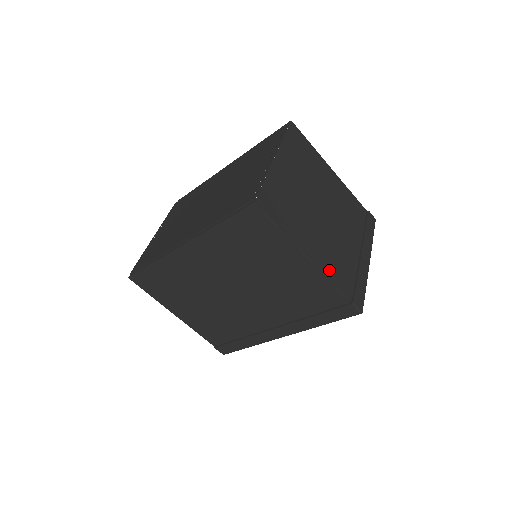
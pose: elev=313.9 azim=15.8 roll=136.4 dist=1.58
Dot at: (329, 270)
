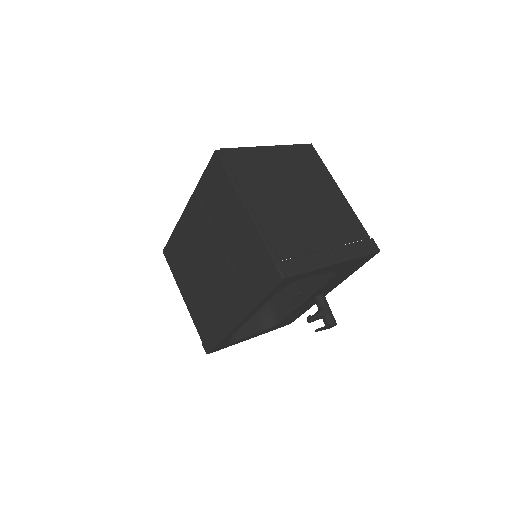
Dot at: (265, 227)
